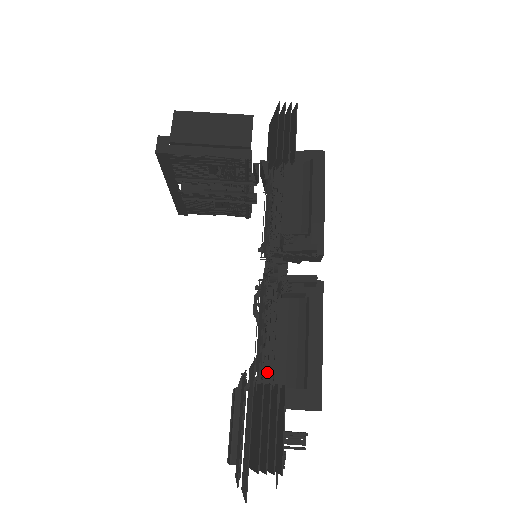
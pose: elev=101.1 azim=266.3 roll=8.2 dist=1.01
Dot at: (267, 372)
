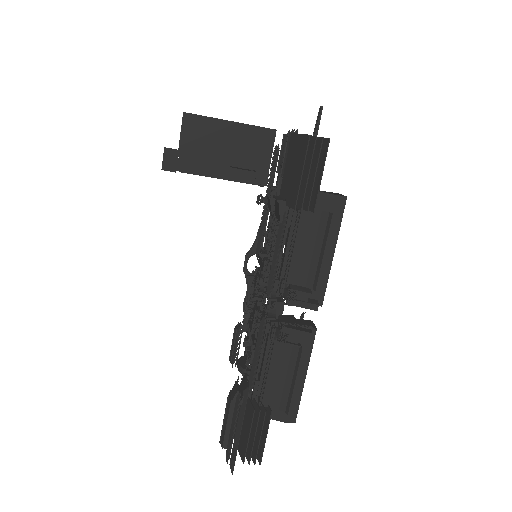
Dot at: (257, 389)
